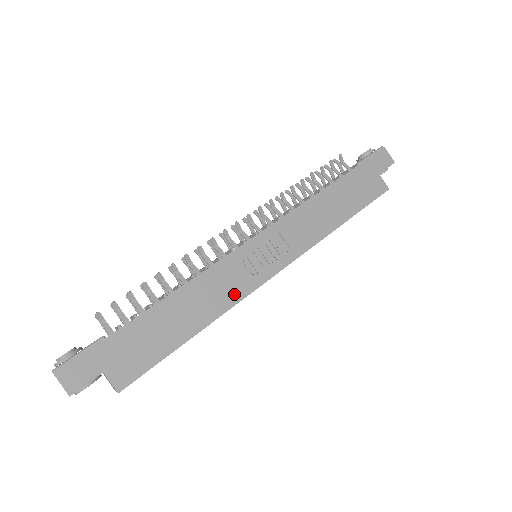
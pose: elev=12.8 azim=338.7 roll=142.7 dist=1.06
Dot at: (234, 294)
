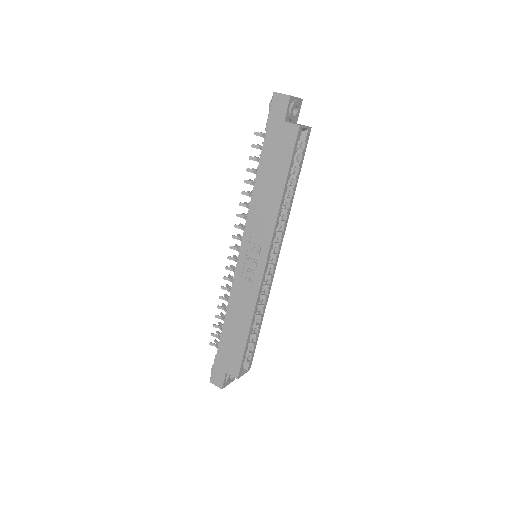
Dot at: (252, 296)
